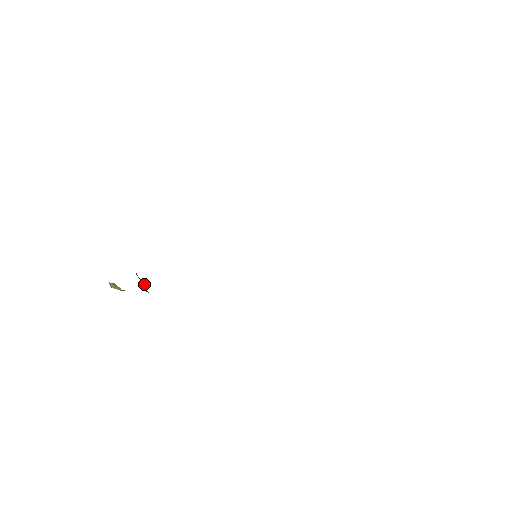
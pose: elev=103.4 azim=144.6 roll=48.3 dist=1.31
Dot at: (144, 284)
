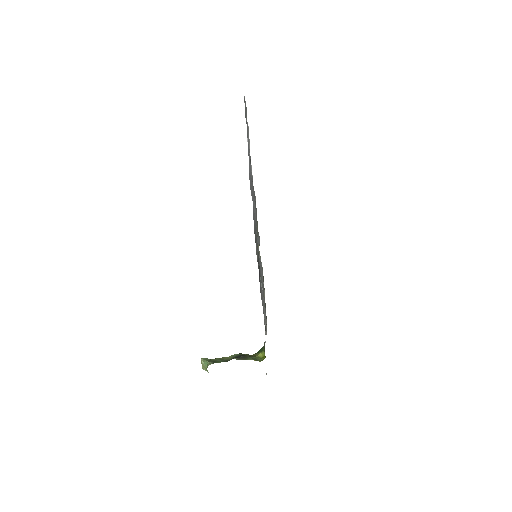
Dot at: (249, 357)
